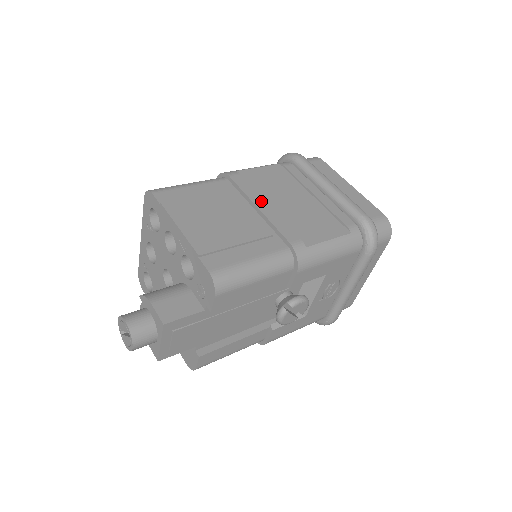
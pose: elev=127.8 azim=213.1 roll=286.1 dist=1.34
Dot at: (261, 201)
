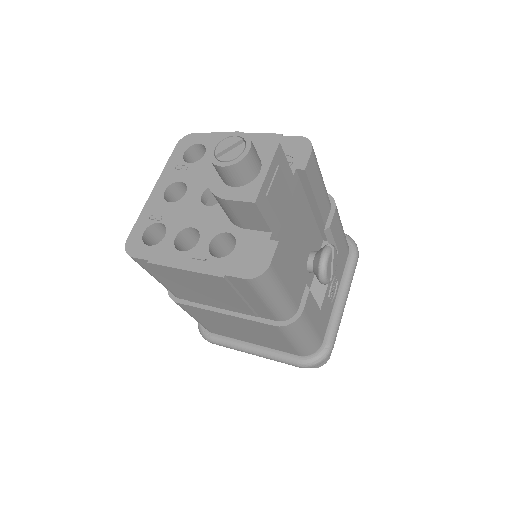
Dot at: occluded
